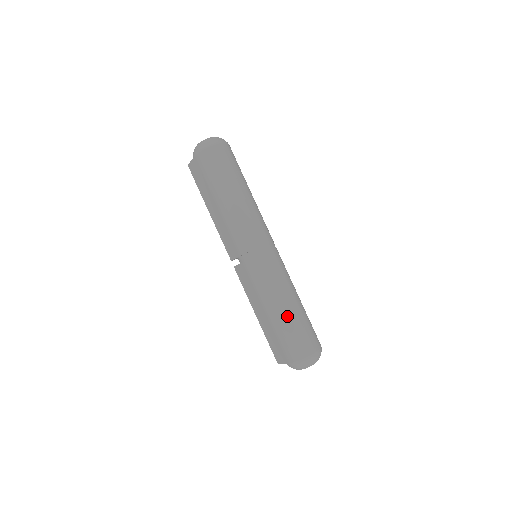
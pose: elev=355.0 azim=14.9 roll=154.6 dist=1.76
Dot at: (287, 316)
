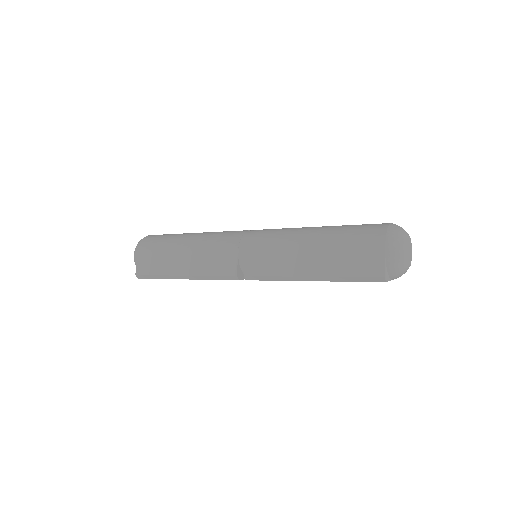
Dot at: (329, 228)
